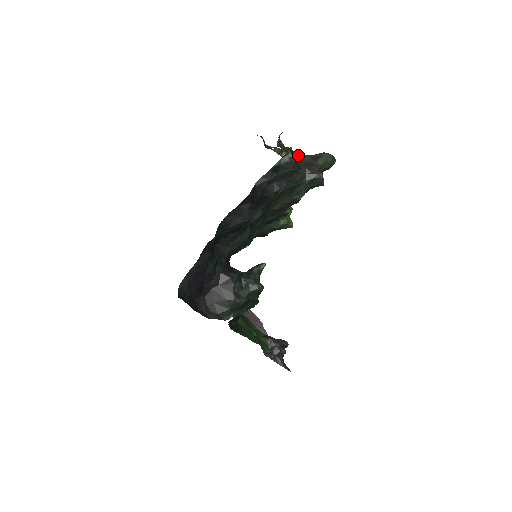
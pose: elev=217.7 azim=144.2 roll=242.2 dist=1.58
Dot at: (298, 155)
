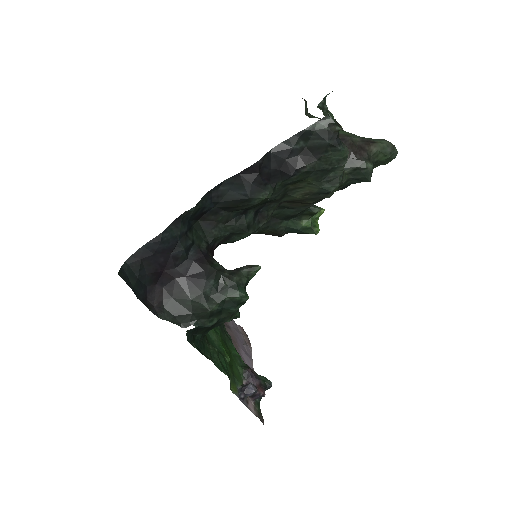
Dot at: occluded
